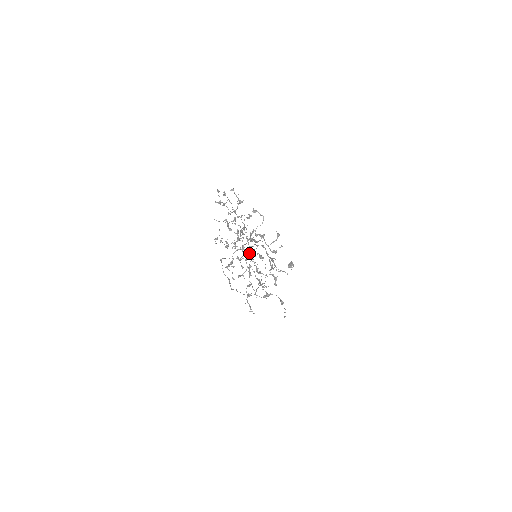
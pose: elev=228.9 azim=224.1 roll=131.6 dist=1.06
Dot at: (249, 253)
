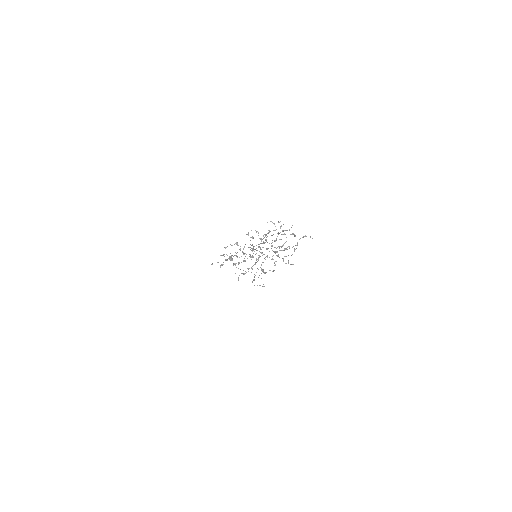
Dot at: occluded
